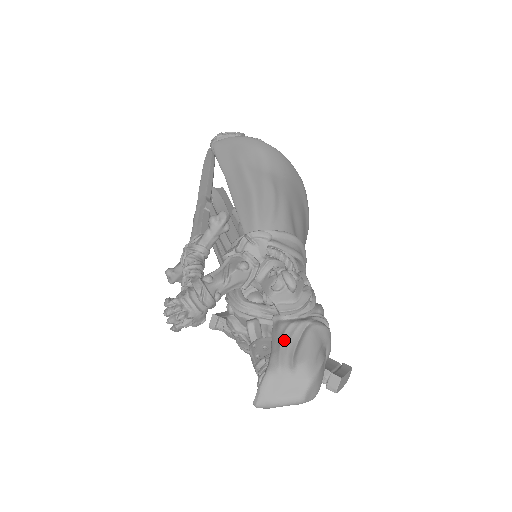
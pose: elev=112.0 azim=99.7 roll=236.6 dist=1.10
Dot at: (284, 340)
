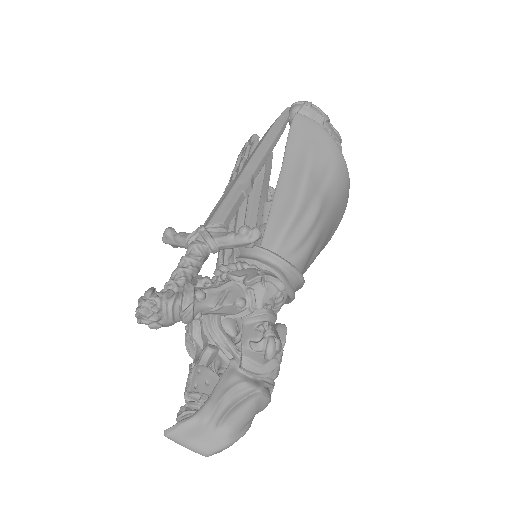
Dot at: (228, 395)
